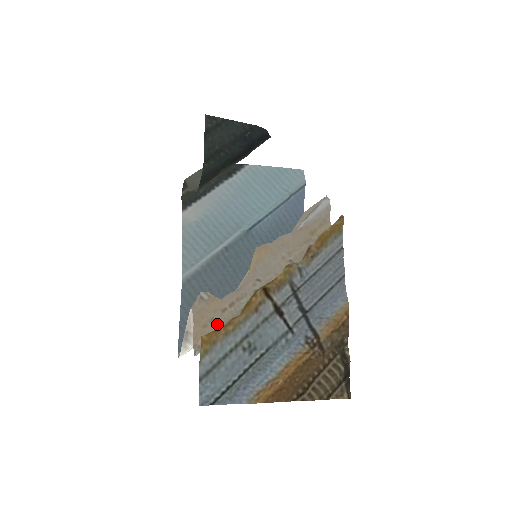
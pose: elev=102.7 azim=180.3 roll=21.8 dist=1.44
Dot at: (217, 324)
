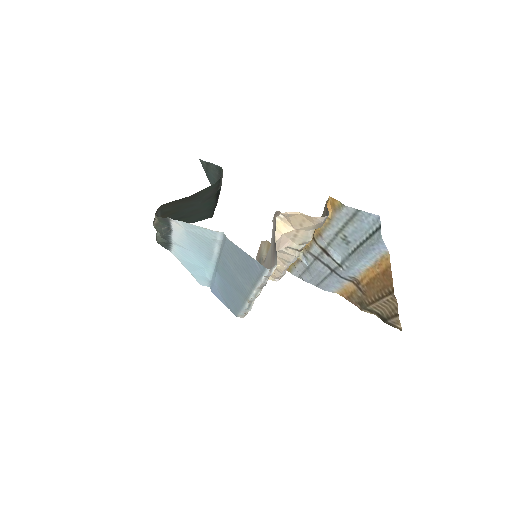
Dot at: (307, 228)
